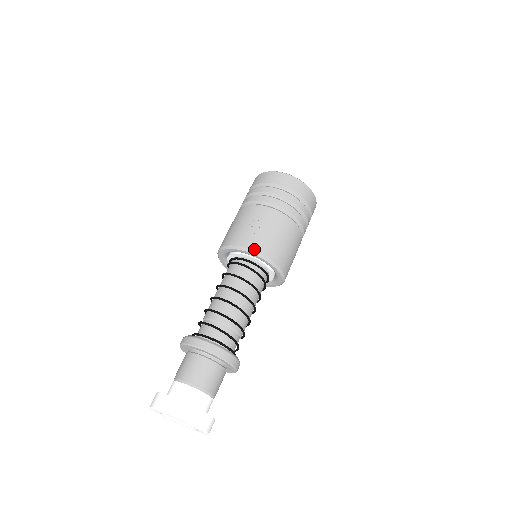
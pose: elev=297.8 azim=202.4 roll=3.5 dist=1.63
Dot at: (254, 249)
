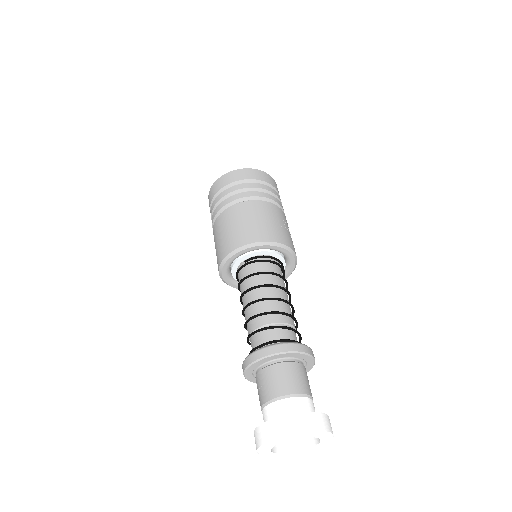
Dot at: (294, 250)
